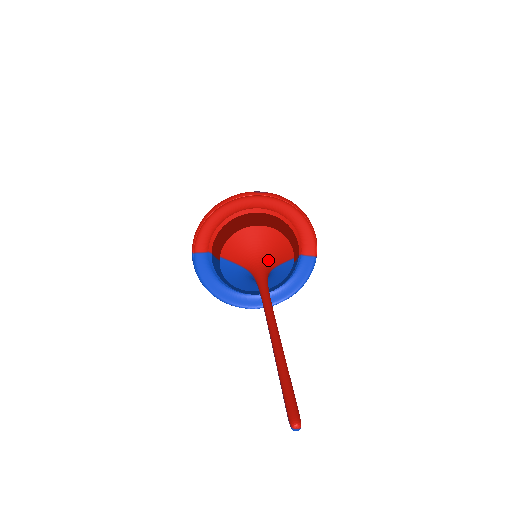
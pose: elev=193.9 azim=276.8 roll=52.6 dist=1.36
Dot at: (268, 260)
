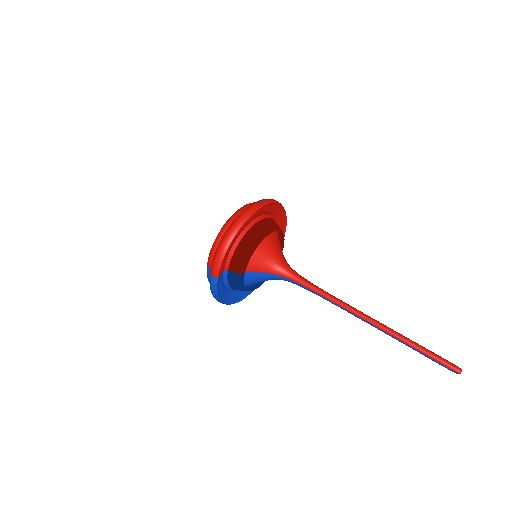
Dot at: (285, 259)
